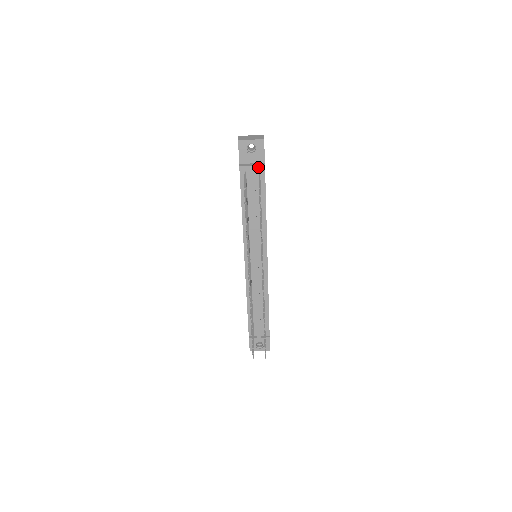
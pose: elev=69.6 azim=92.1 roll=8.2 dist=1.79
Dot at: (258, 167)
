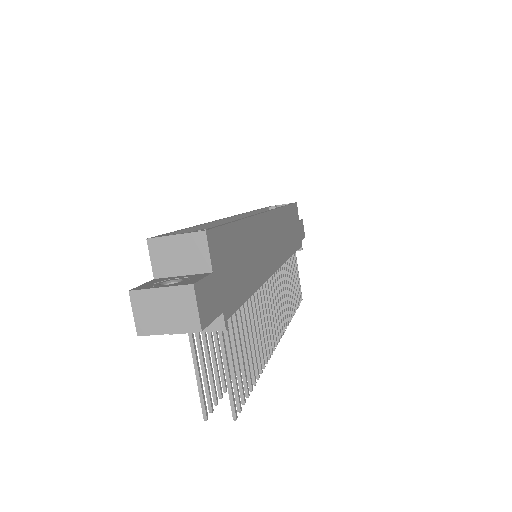
Dot at: (211, 330)
